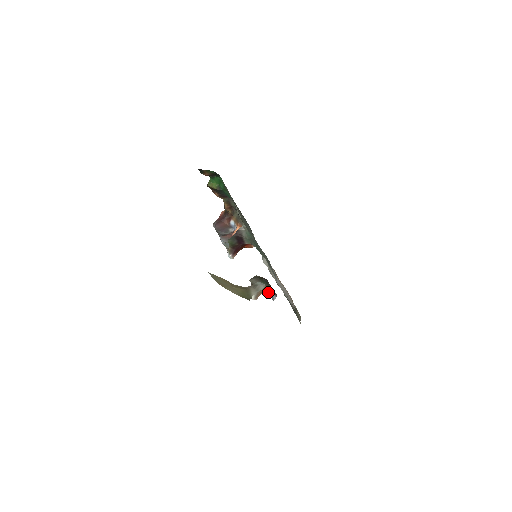
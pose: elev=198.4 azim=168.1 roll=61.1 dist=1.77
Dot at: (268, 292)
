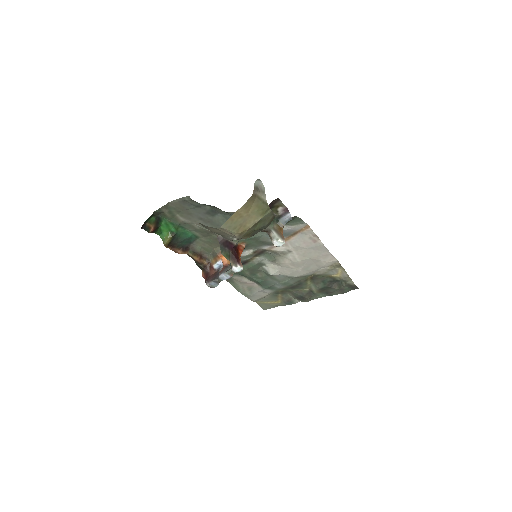
Dot at: (283, 225)
